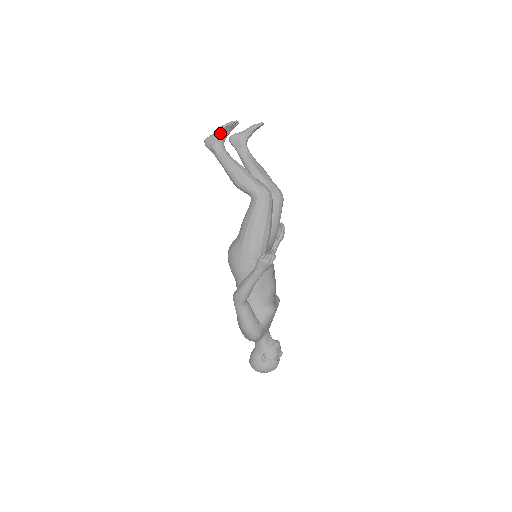
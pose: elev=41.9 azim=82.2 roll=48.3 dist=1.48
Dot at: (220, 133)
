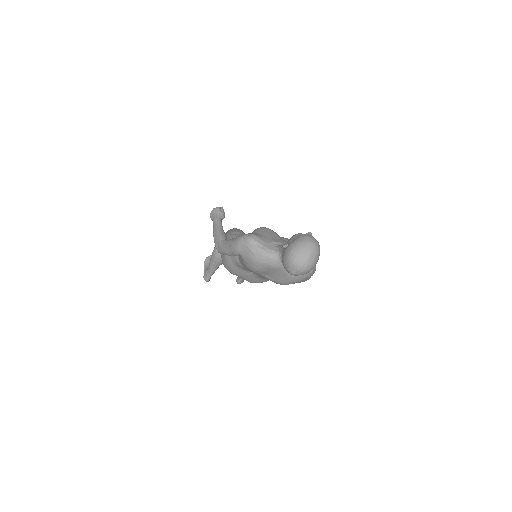
Dot at: (206, 265)
